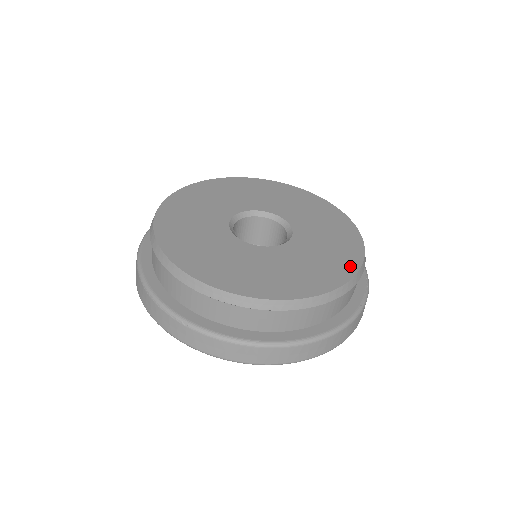
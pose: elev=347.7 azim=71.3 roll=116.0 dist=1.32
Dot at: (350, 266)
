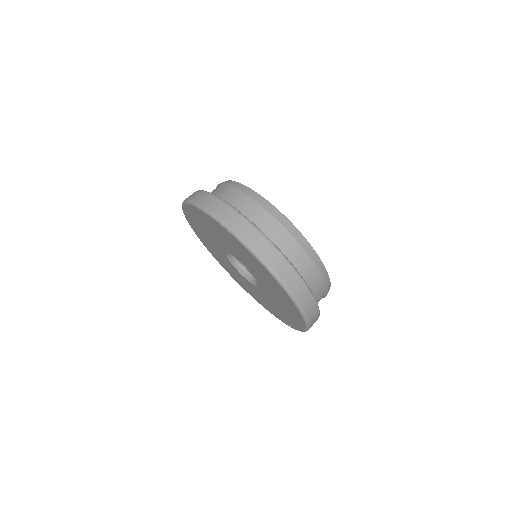
Dot at: occluded
